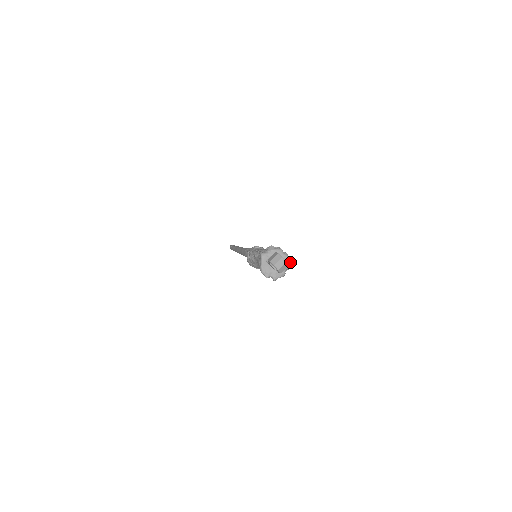
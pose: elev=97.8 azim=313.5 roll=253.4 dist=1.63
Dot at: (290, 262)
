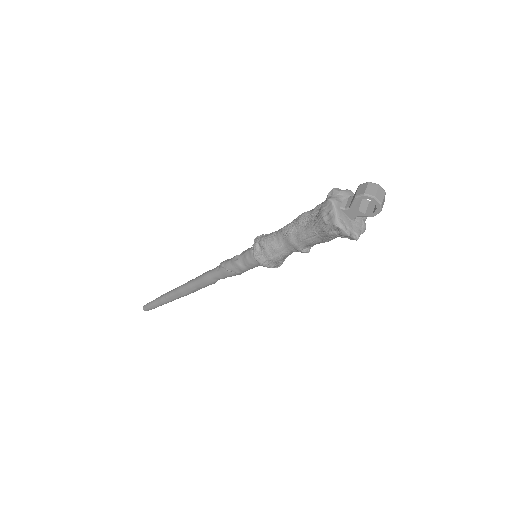
Dot at: occluded
